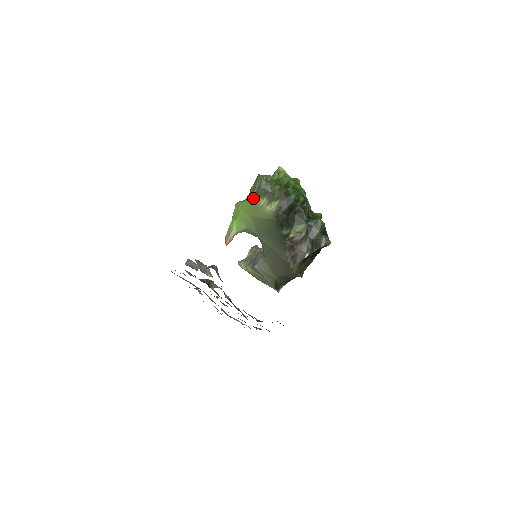
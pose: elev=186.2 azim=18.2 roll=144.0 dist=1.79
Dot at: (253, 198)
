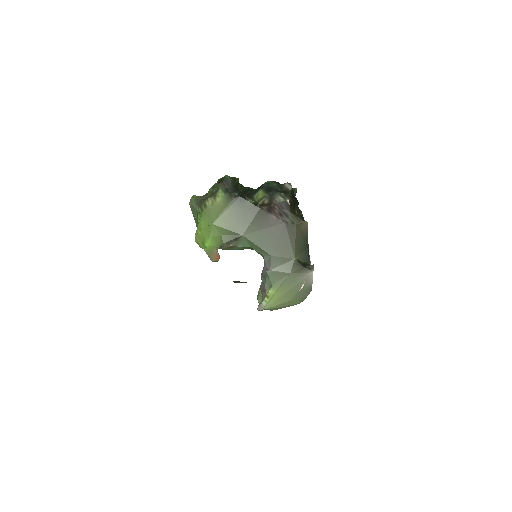
Dot at: (200, 211)
